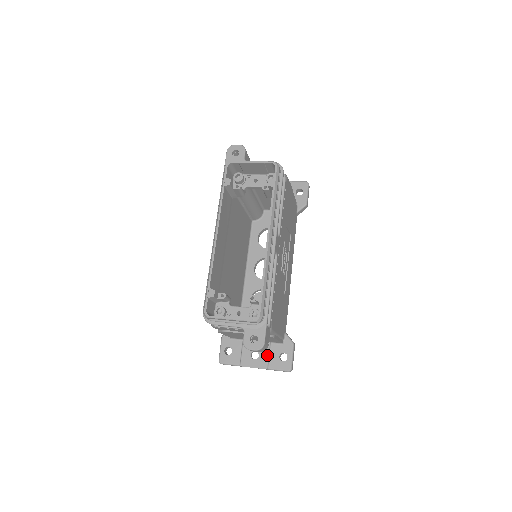
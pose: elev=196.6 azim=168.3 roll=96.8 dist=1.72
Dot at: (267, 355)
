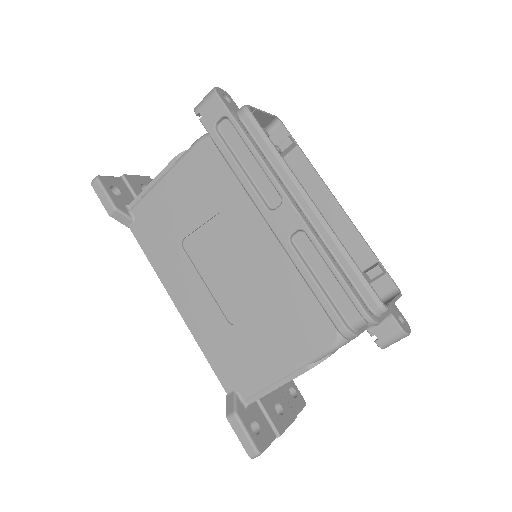
Dot at: (286, 400)
